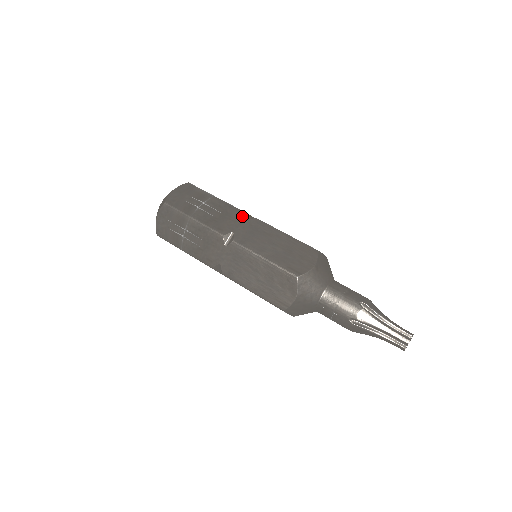
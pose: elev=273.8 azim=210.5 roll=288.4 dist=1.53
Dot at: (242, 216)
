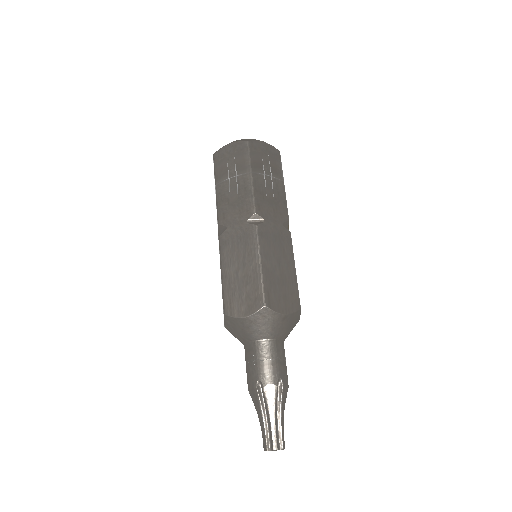
Dot at: (284, 219)
